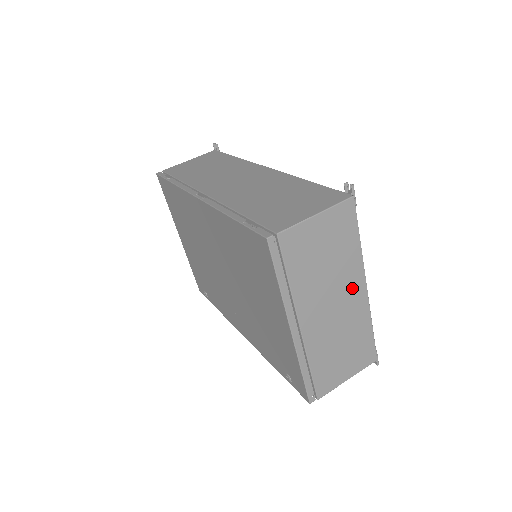
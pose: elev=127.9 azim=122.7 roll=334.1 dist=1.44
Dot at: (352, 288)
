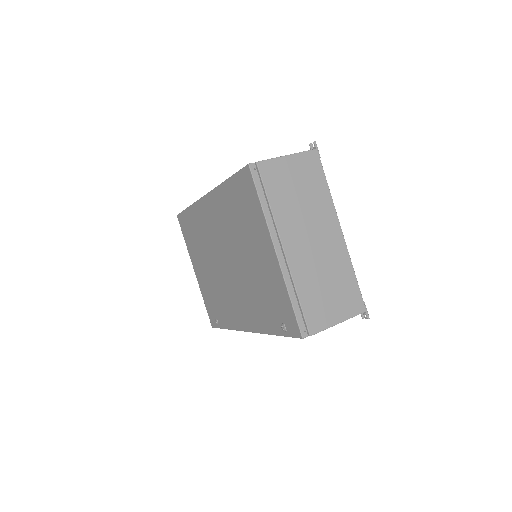
Dot at: (328, 227)
